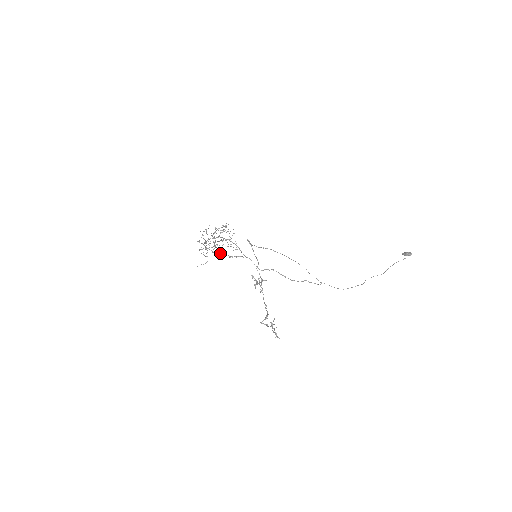
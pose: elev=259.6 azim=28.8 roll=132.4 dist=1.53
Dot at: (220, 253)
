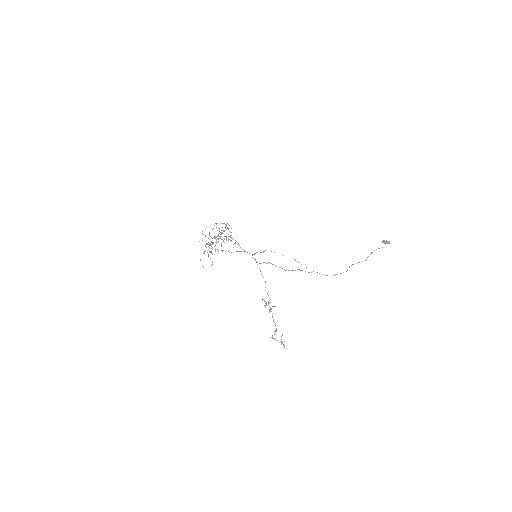
Dot at: (222, 251)
